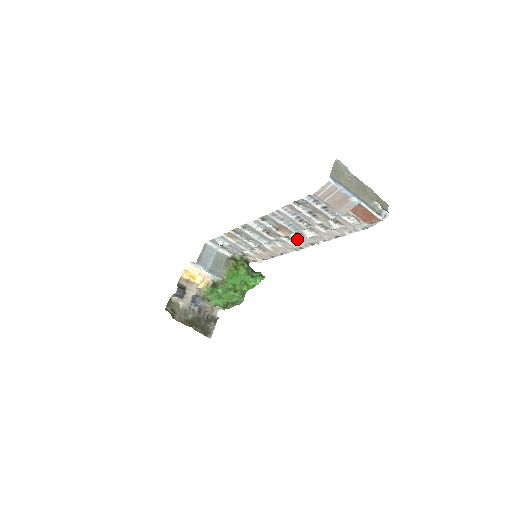
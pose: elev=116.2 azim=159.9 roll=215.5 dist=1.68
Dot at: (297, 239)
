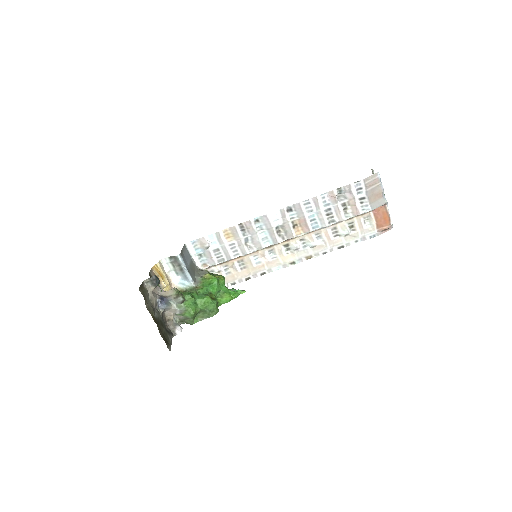
Dot at: (298, 248)
